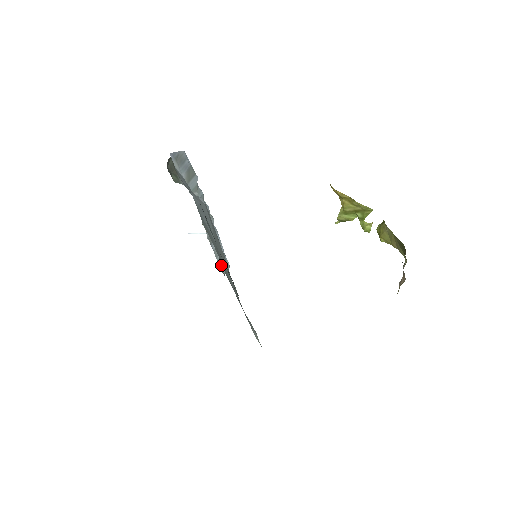
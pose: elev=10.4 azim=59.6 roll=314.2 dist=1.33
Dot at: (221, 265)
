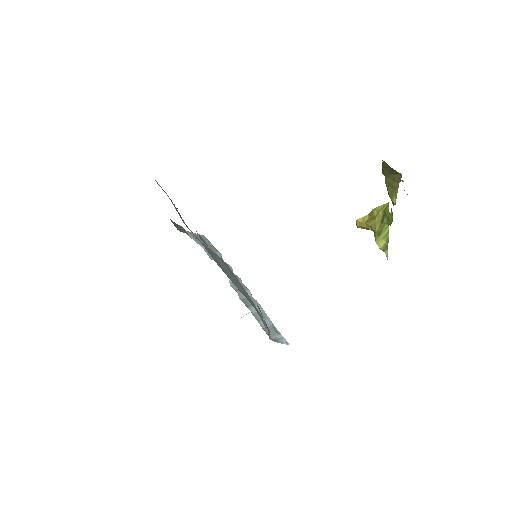
Dot at: occluded
